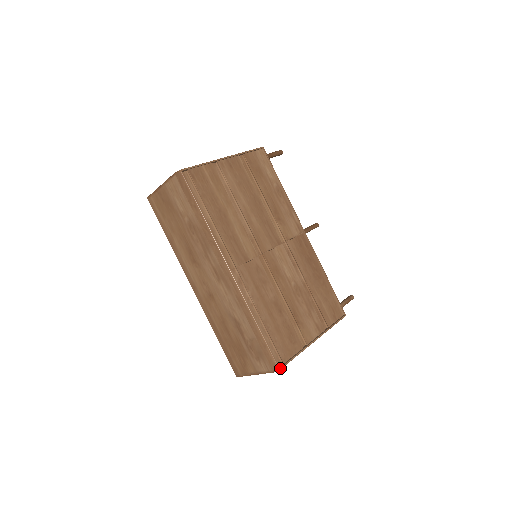
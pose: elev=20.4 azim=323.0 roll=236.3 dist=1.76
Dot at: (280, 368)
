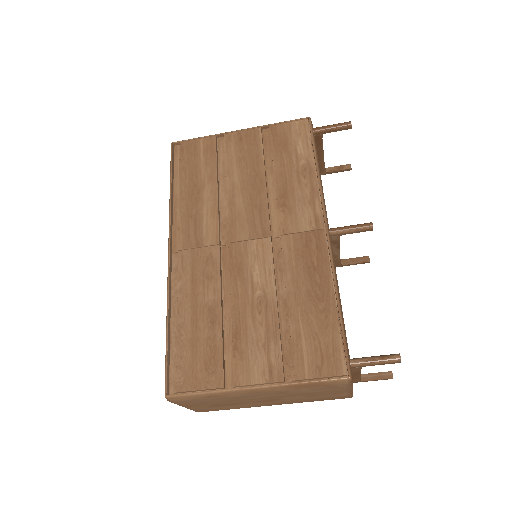
Dot at: (167, 395)
